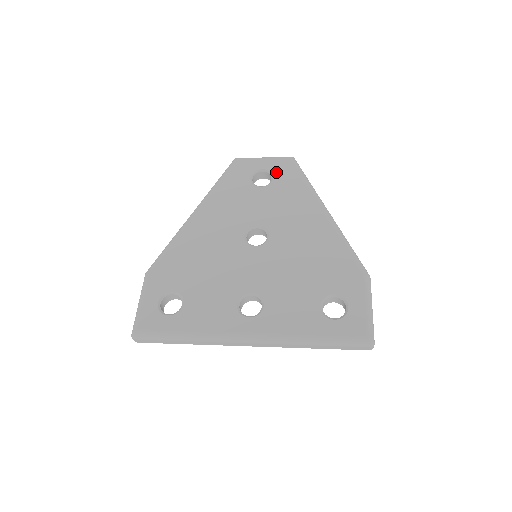
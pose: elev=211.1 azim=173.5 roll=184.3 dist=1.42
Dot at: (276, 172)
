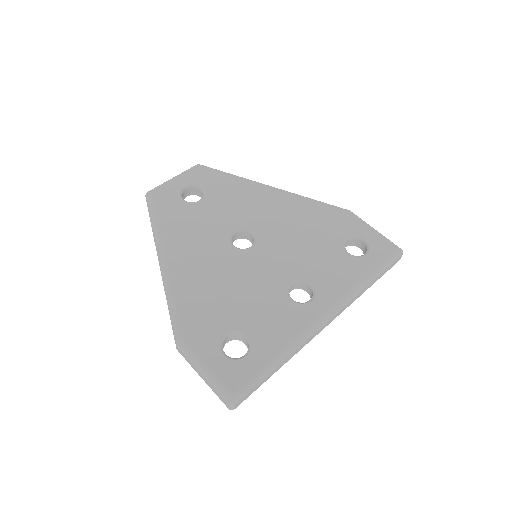
Dot at: (199, 182)
